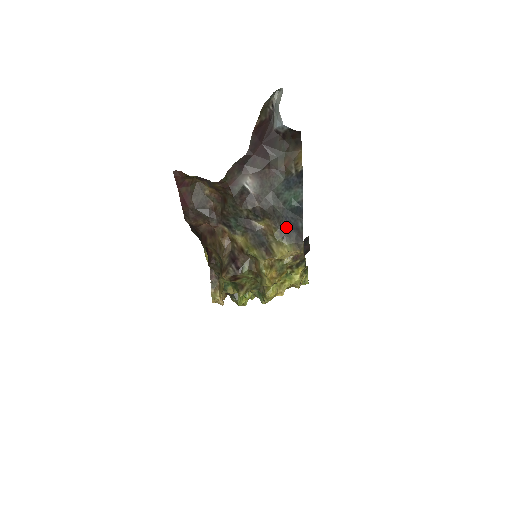
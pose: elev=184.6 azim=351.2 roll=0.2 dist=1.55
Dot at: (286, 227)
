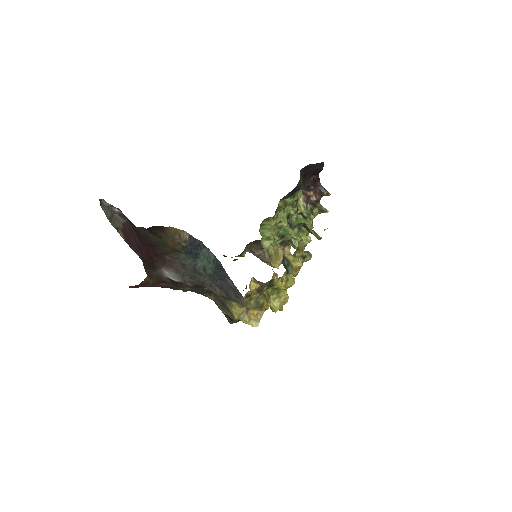
Dot at: (222, 290)
